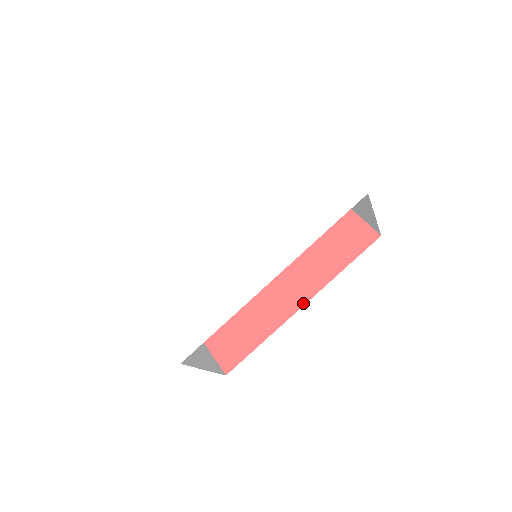
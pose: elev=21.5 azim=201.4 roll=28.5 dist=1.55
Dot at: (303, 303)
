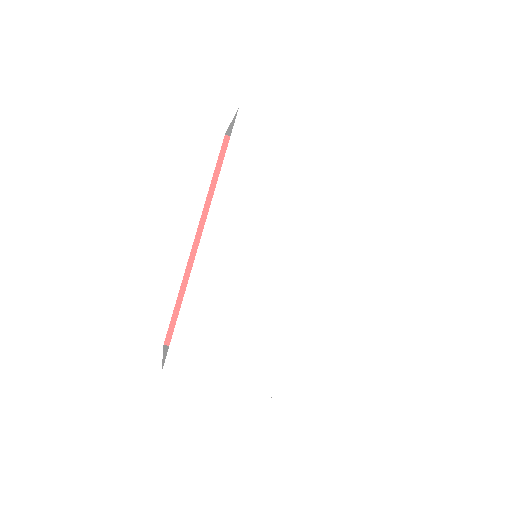
Dot at: occluded
